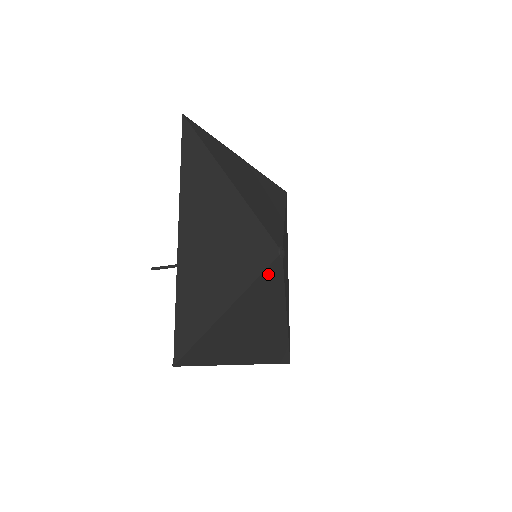
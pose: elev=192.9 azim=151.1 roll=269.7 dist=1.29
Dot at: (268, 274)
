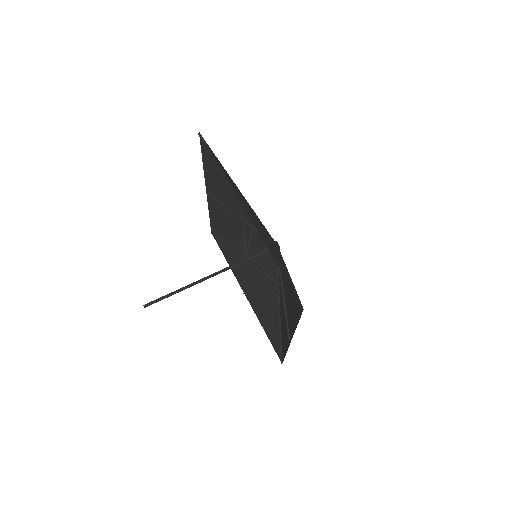
Dot at: occluded
